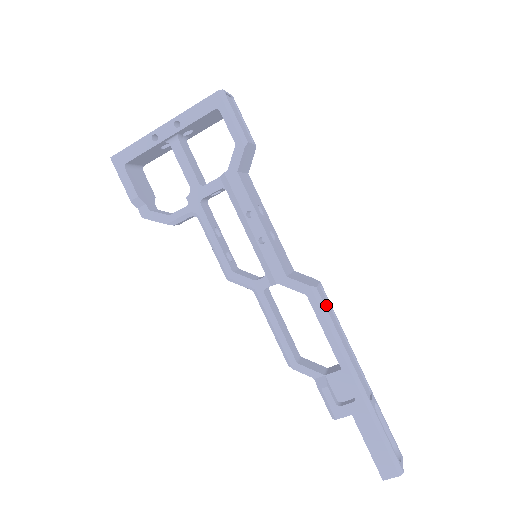
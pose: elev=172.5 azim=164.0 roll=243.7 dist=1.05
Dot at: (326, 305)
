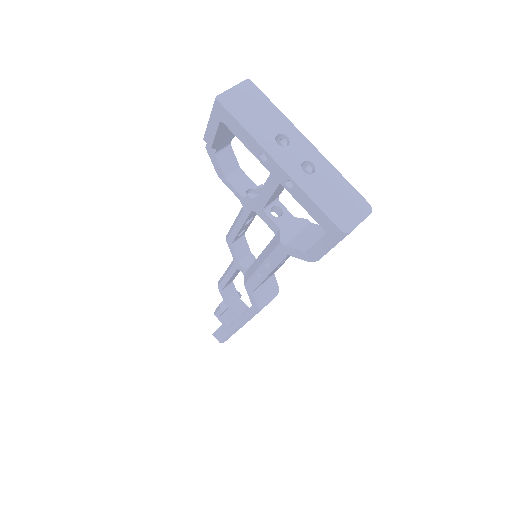
Dot at: occluded
